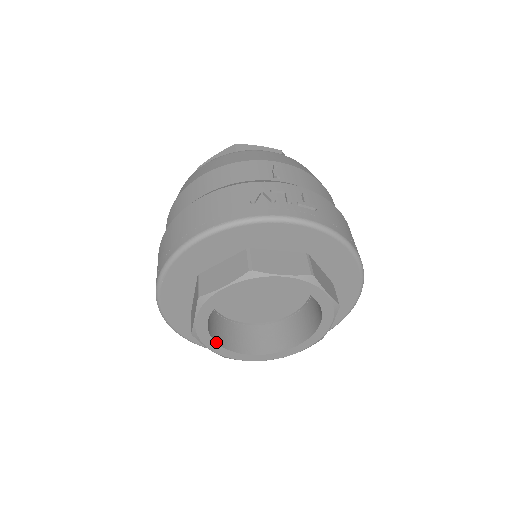
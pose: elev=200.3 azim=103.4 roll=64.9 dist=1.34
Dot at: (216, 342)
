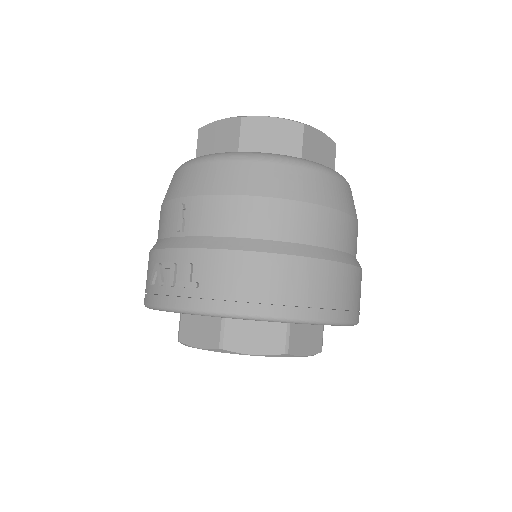
Dot at: occluded
